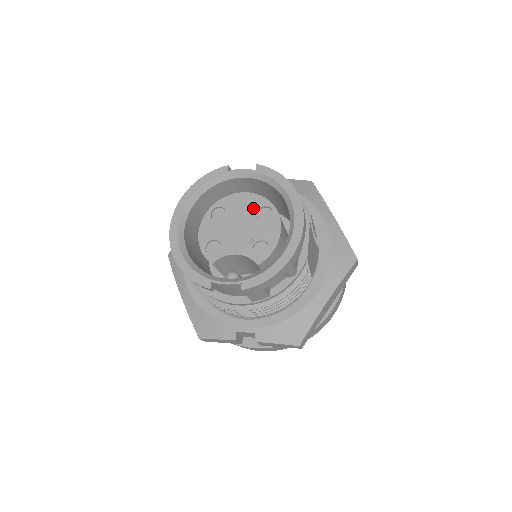
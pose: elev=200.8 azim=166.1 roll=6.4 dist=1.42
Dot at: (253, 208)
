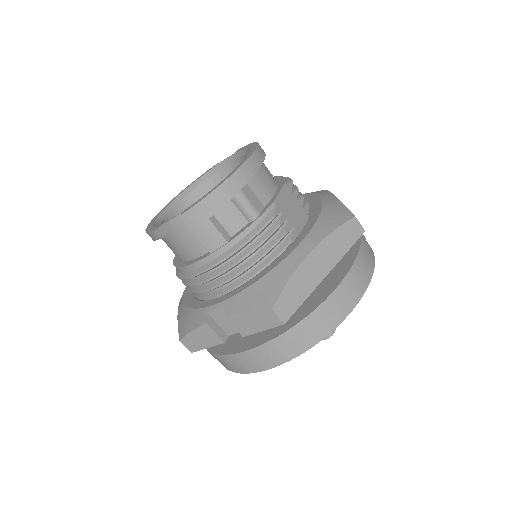
Dot at: occluded
